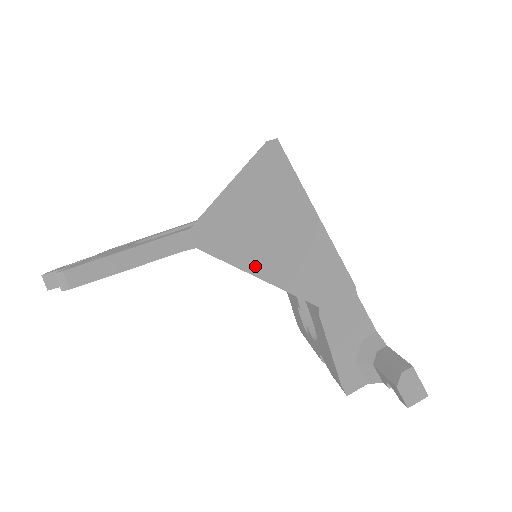
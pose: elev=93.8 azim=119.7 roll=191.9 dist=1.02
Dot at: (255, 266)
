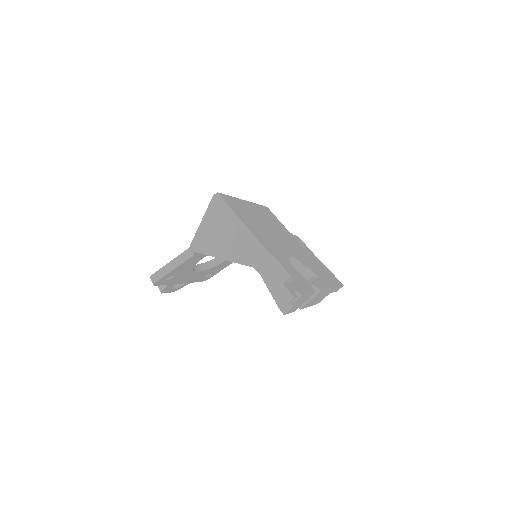
Dot at: (220, 254)
